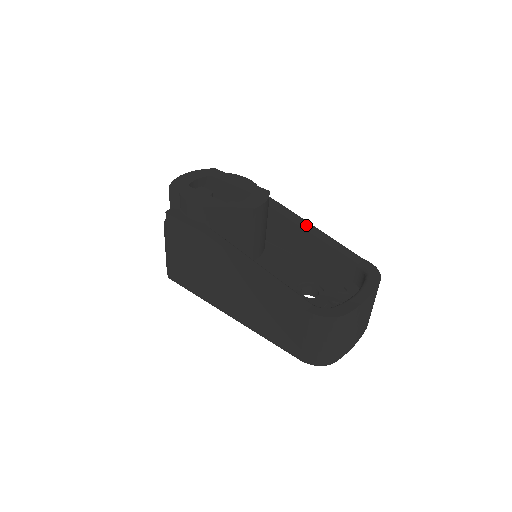
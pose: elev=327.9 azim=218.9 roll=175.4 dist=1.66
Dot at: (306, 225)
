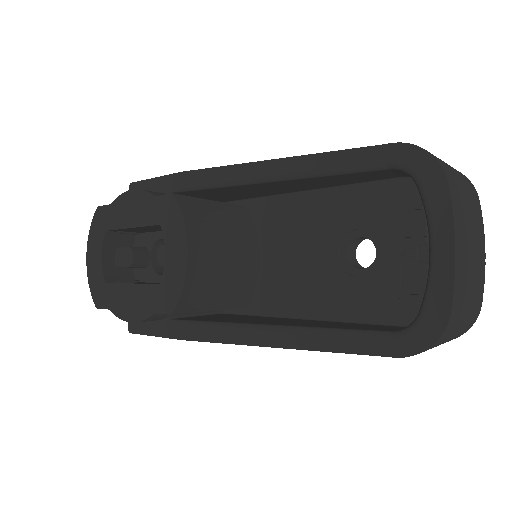
Dot at: (261, 172)
